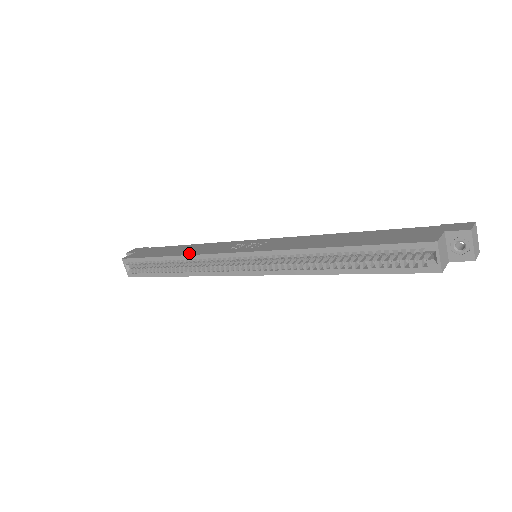
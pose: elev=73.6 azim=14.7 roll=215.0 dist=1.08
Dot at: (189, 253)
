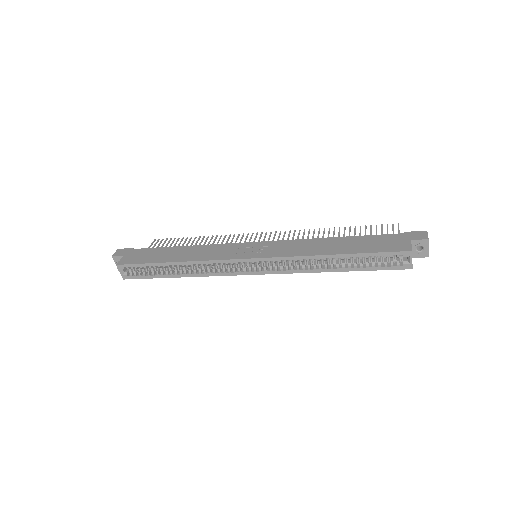
Dot at: (195, 258)
